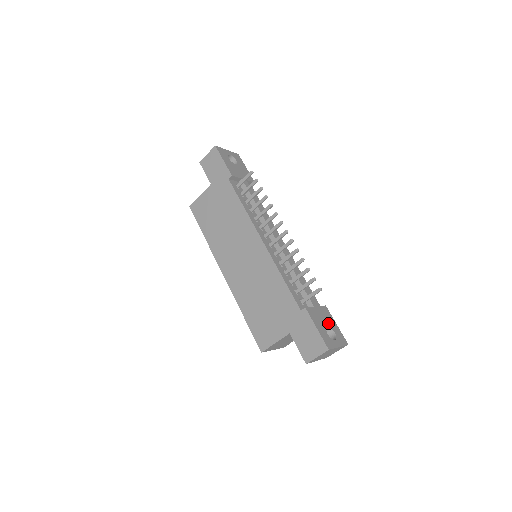
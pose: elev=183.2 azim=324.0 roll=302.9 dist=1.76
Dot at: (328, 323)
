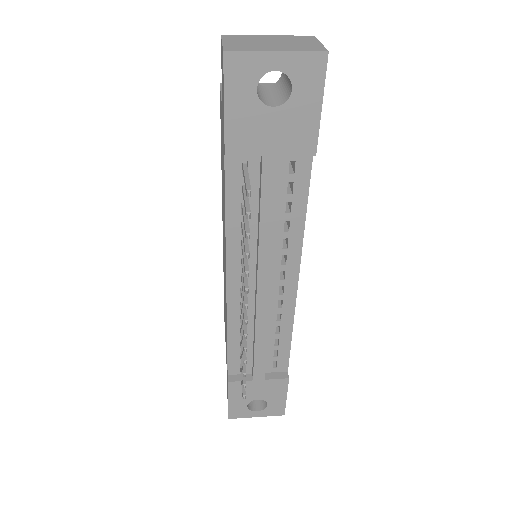
Dot at: (265, 396)
